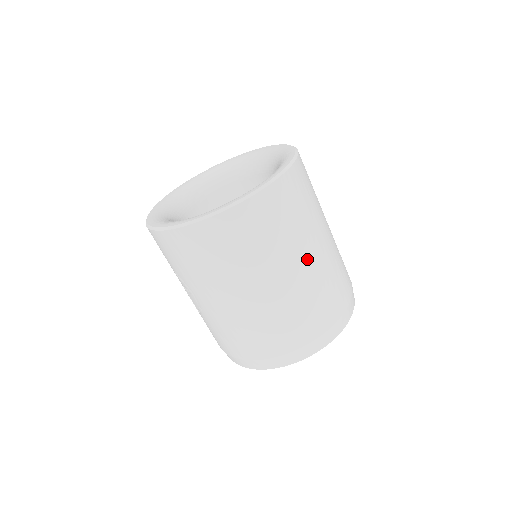
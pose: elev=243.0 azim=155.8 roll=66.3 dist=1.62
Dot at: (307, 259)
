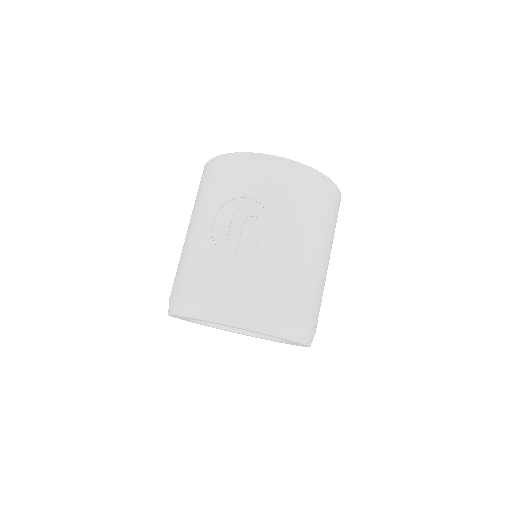
Dot at: occluded
